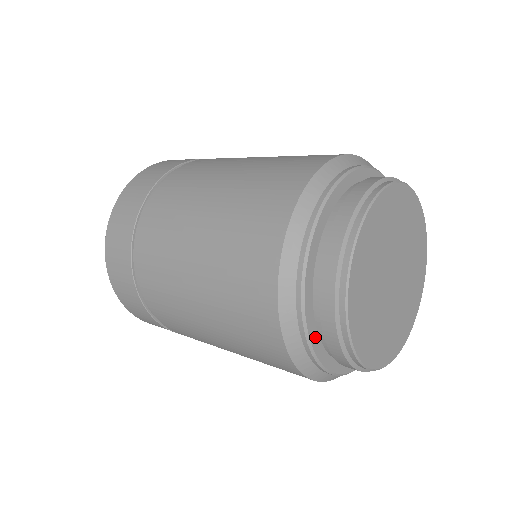
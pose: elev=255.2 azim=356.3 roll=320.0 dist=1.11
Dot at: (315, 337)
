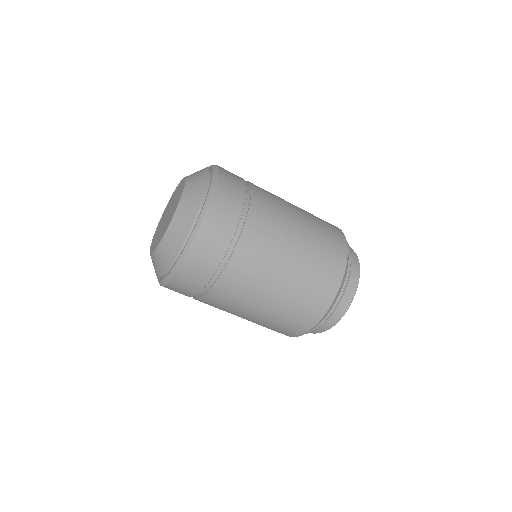
Dot at: occluded
